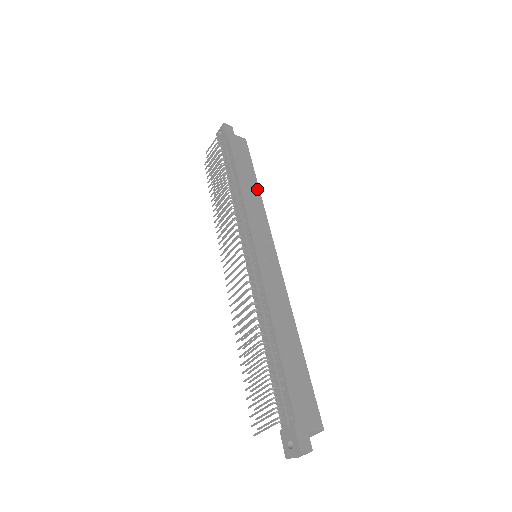
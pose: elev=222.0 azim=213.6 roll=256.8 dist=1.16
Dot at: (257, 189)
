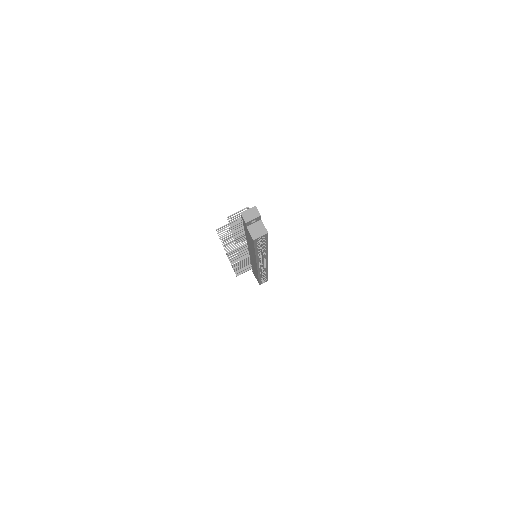
Dot at: occluded
